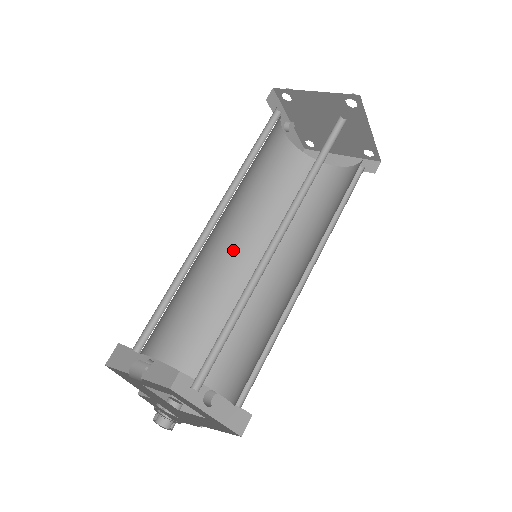
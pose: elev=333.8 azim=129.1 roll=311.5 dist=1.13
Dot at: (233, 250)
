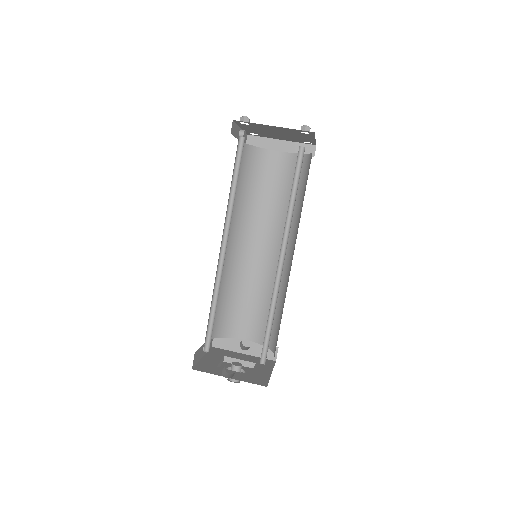
Dot at: (228, 246)
